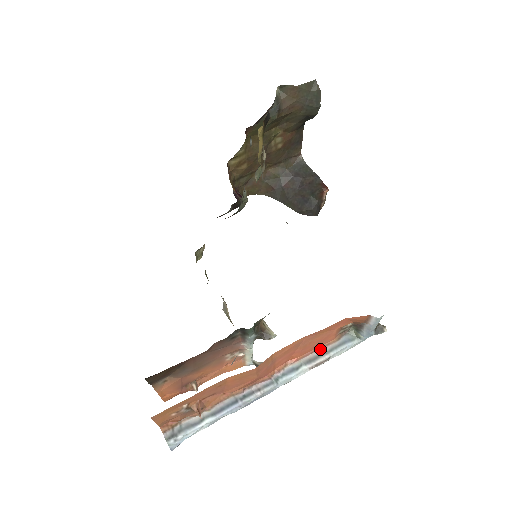
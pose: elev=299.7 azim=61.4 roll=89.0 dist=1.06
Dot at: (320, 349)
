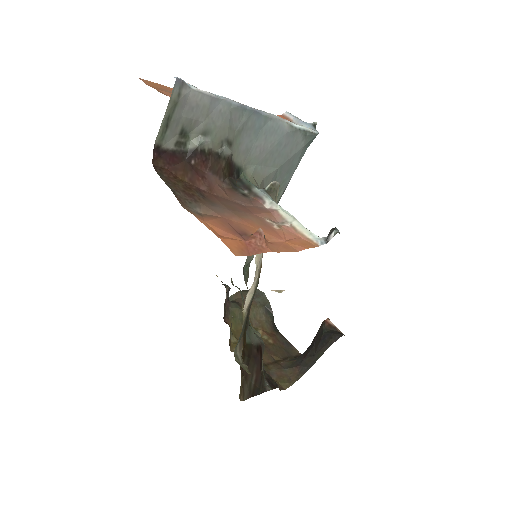
Dot at: occluded
